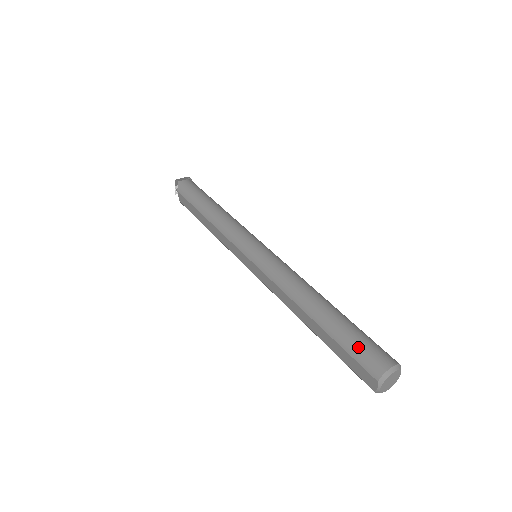
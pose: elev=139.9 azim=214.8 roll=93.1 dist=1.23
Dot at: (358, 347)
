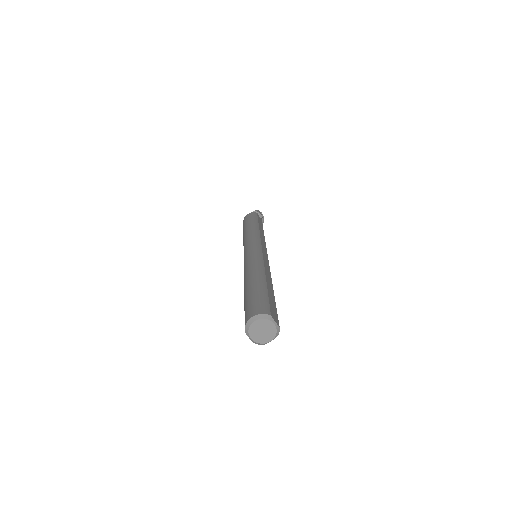
Dot at: (246, 307)
